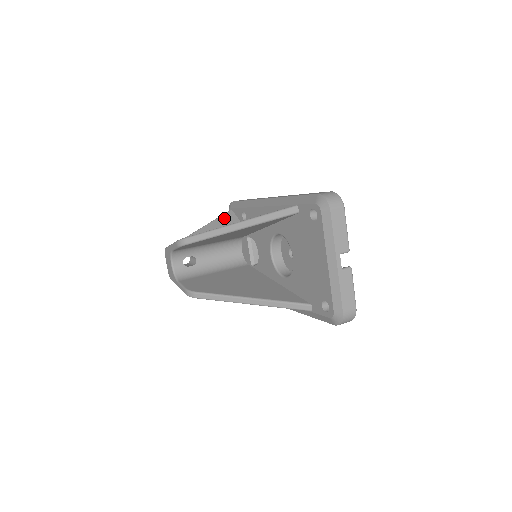
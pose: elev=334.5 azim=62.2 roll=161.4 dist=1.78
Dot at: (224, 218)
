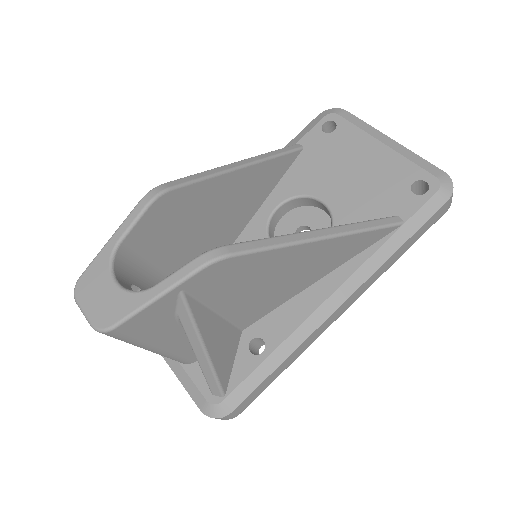
Dot at: occluded
